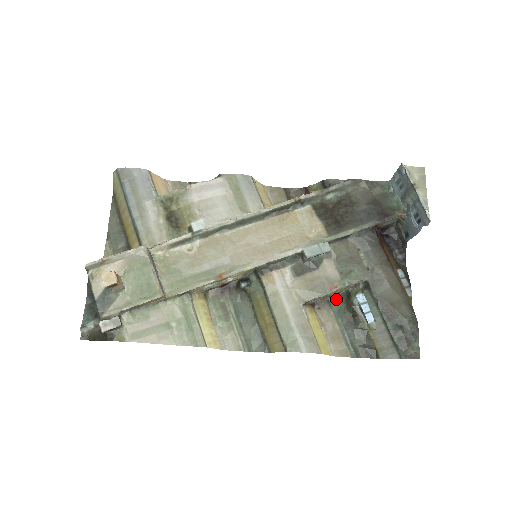
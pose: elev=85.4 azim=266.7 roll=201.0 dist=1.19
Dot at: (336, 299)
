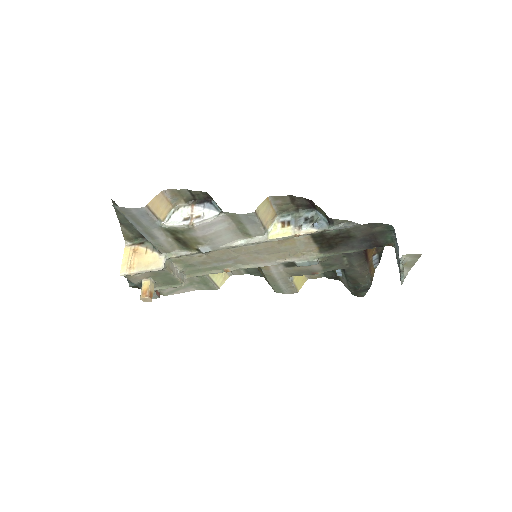
Dot at: occluded
